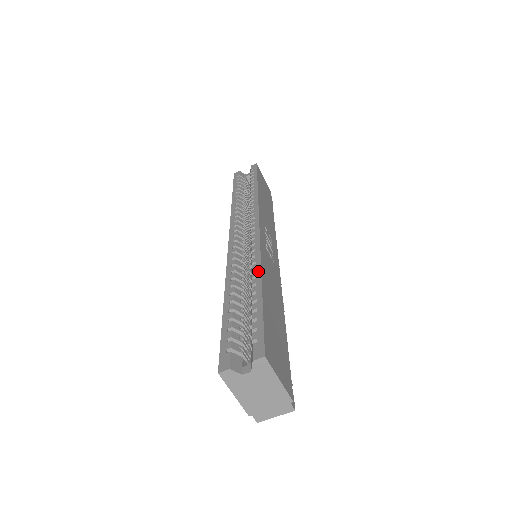
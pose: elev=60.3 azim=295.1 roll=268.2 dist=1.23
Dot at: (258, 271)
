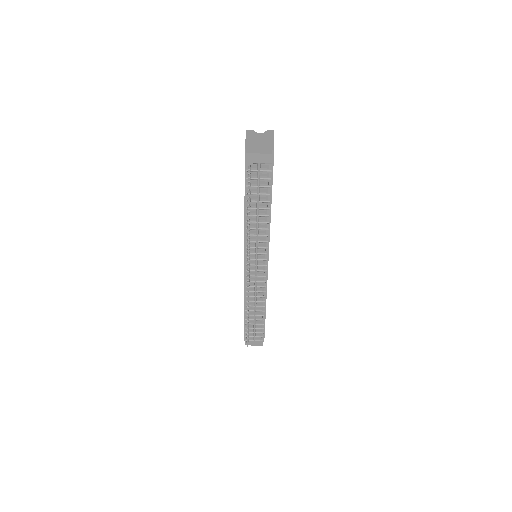
Dot at: occluded
